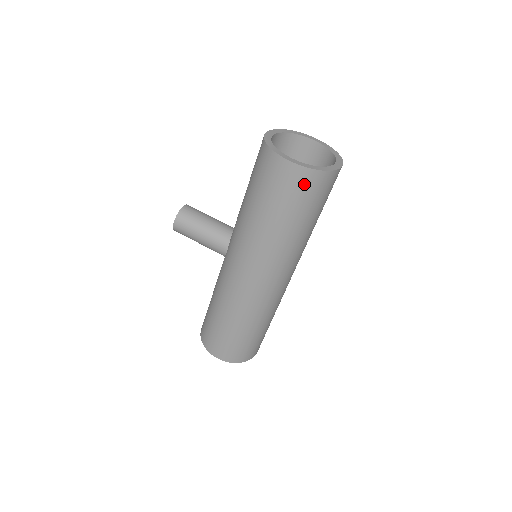
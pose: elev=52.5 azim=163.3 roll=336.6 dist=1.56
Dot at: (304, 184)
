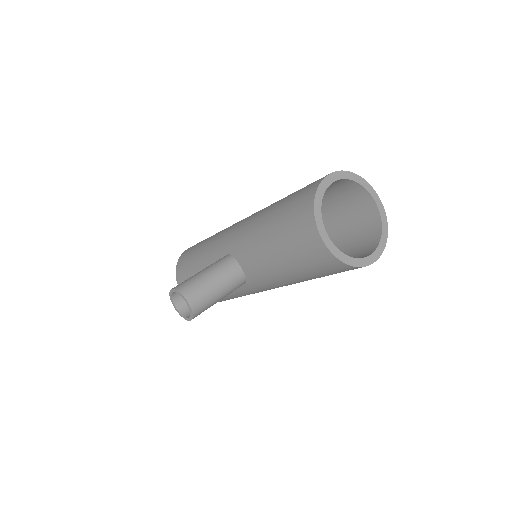
Dot at: occluded
